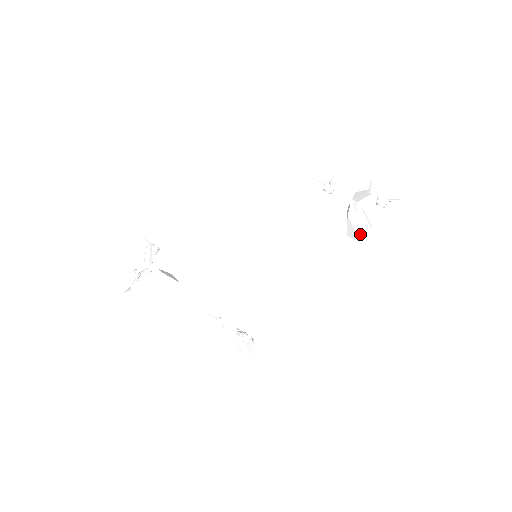
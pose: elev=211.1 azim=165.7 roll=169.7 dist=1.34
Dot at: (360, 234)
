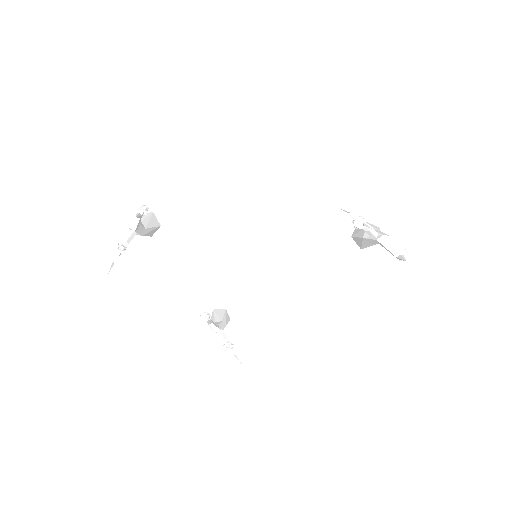
Dot at: (365, 247)
